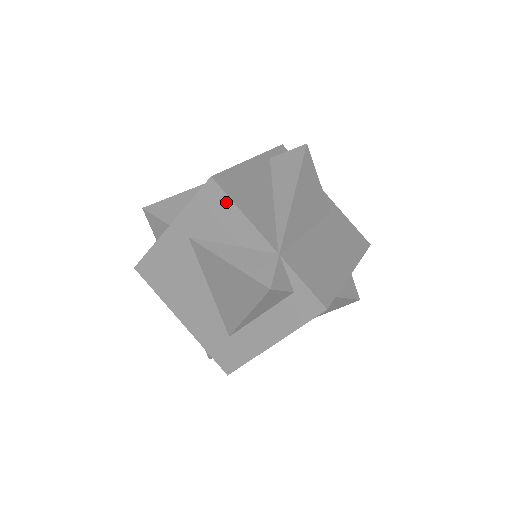
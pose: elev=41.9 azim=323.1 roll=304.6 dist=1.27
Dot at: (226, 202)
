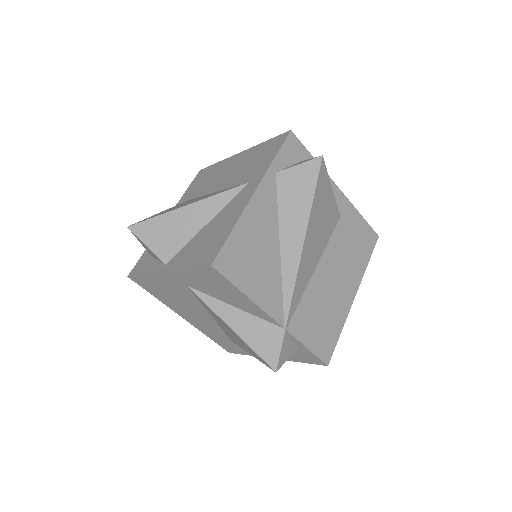
Dot at: (229, 285)
